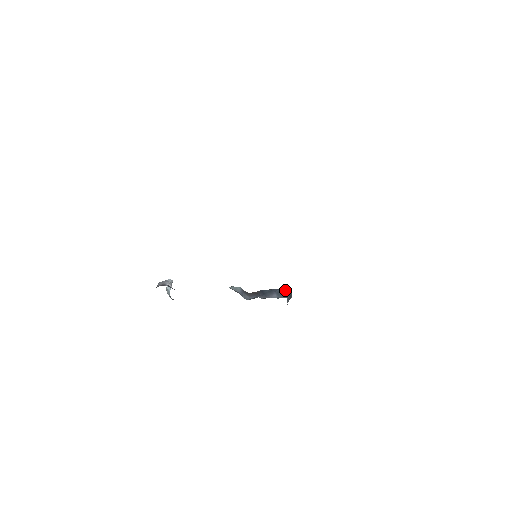
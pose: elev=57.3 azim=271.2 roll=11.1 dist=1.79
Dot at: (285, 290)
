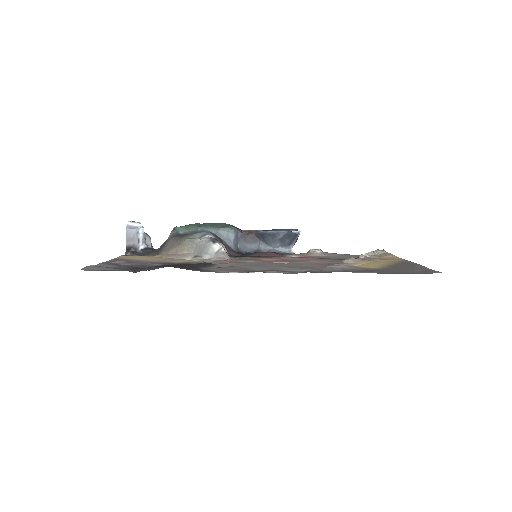
Dot at: (291, 235)
